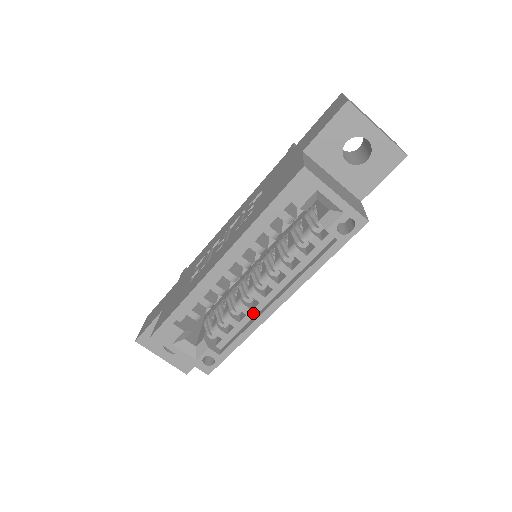
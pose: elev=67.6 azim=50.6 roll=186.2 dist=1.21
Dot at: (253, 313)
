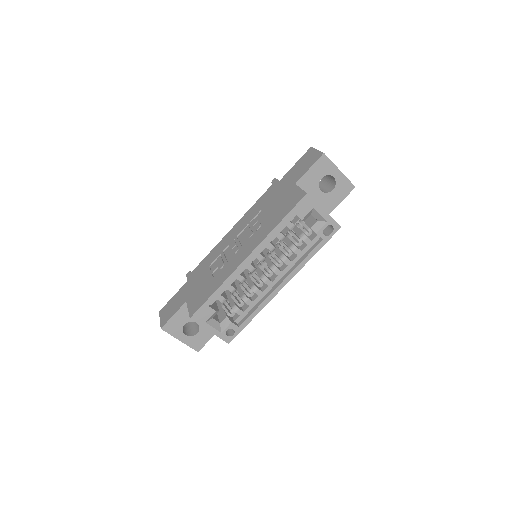
Dot at: (263, 294)
